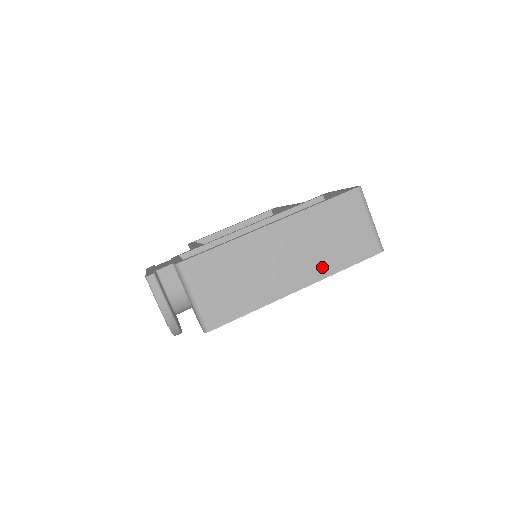
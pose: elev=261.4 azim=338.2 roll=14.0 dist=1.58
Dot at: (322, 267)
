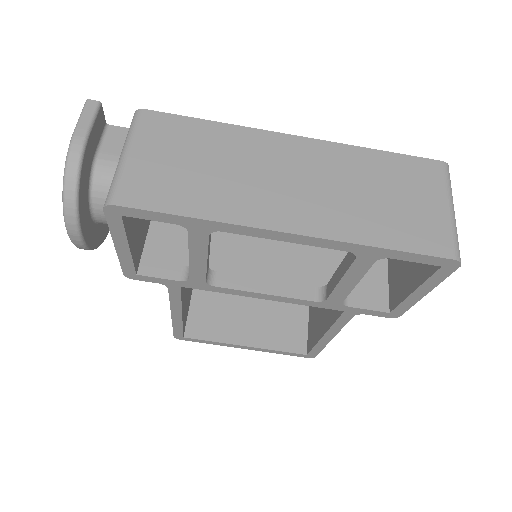
Dot at: (343, 224)
